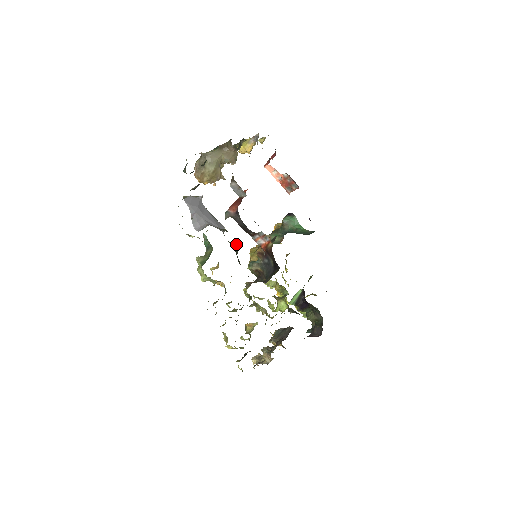
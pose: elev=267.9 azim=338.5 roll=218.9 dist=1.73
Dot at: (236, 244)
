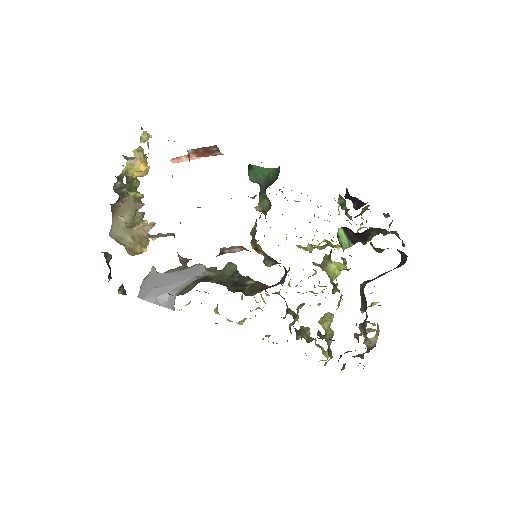
Dot at: (229, 265)
